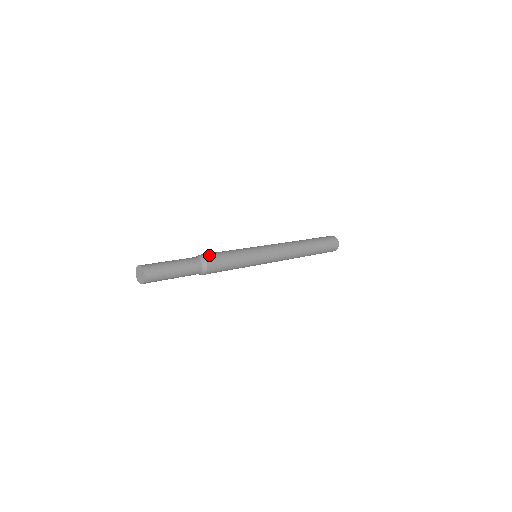
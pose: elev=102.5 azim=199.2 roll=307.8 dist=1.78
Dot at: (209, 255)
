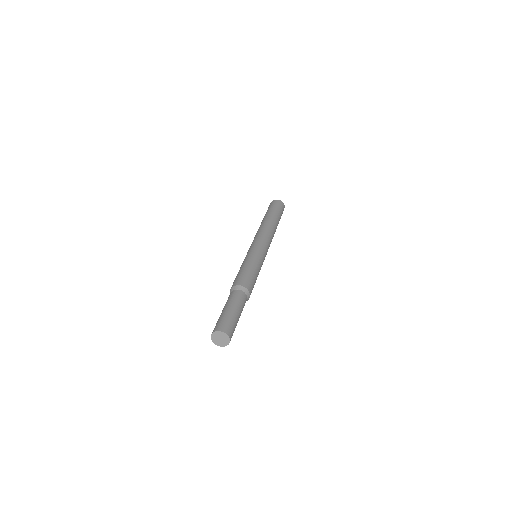
Dot at: (240, 281)
